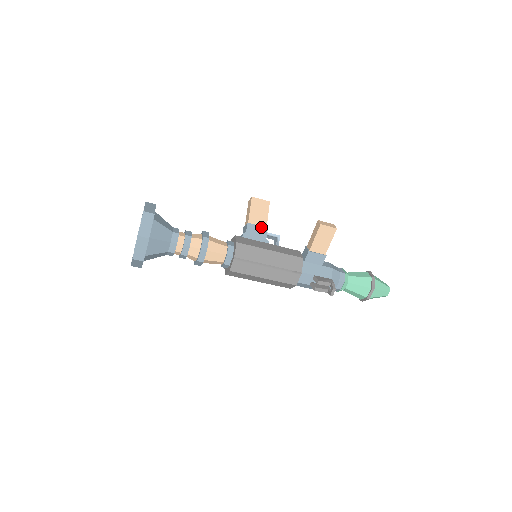
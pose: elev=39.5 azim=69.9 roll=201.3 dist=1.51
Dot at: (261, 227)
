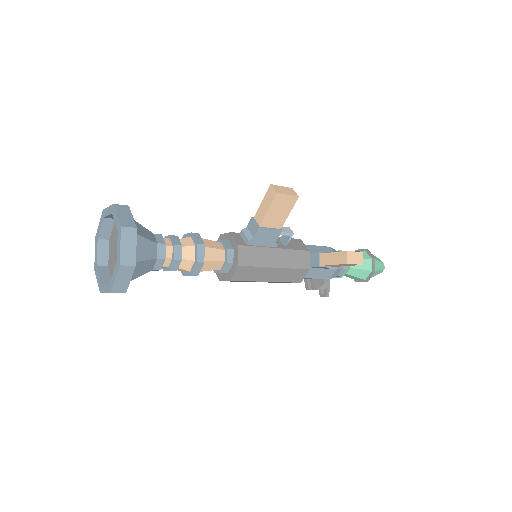
Dot at: (274, 230)
